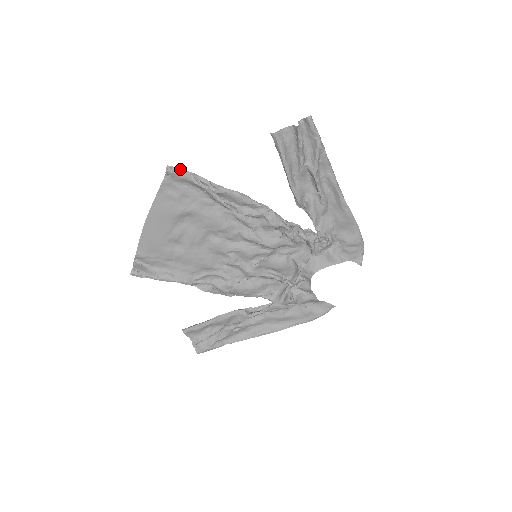
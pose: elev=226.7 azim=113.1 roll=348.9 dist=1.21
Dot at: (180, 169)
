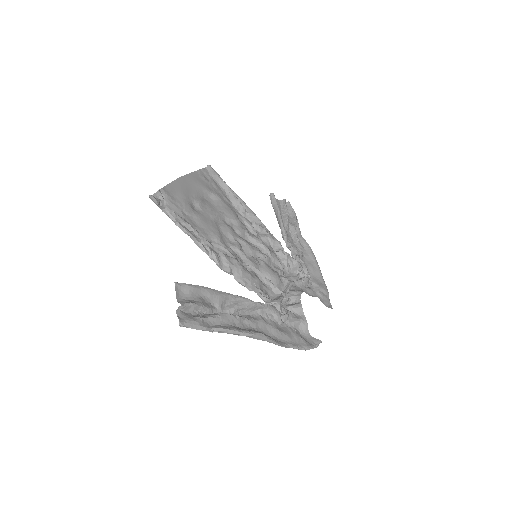
Dot at: (214, 173)
